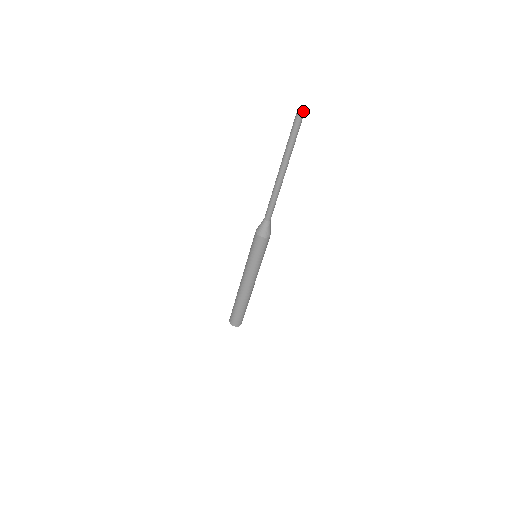
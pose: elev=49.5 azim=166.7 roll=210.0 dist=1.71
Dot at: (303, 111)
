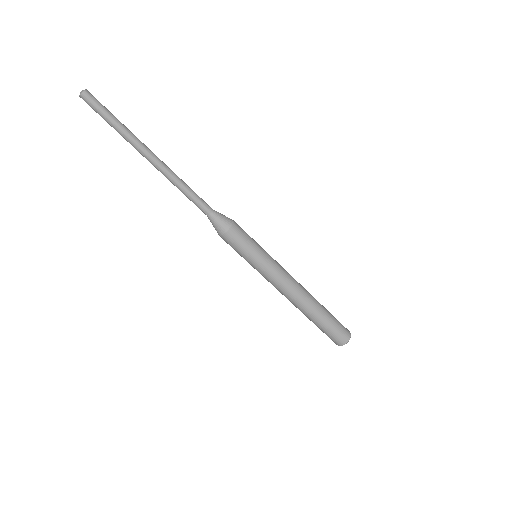
Dot at: (84, 90)
